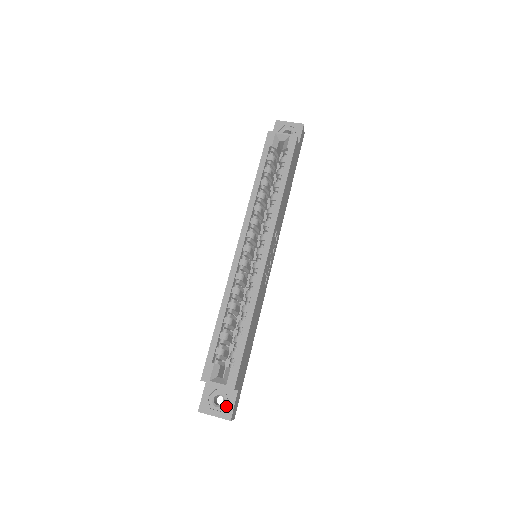
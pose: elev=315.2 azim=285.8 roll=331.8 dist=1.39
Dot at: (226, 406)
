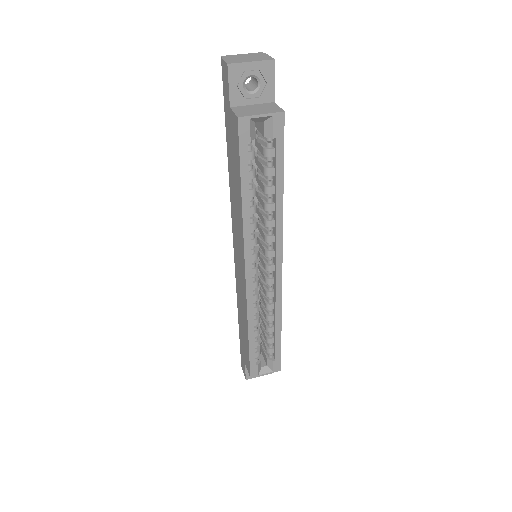
Dot at: occluded
